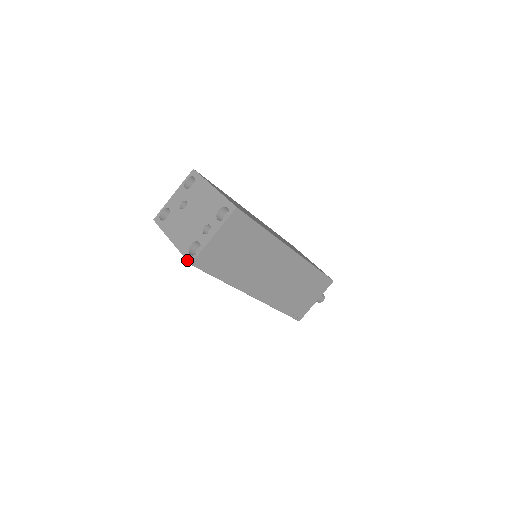
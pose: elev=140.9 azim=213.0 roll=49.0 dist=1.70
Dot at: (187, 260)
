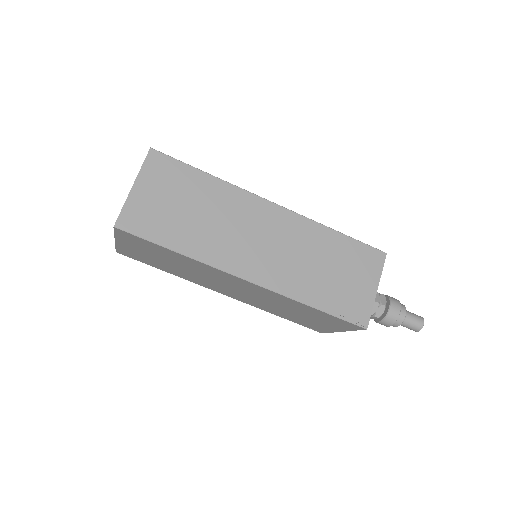
Dot at: occluded
